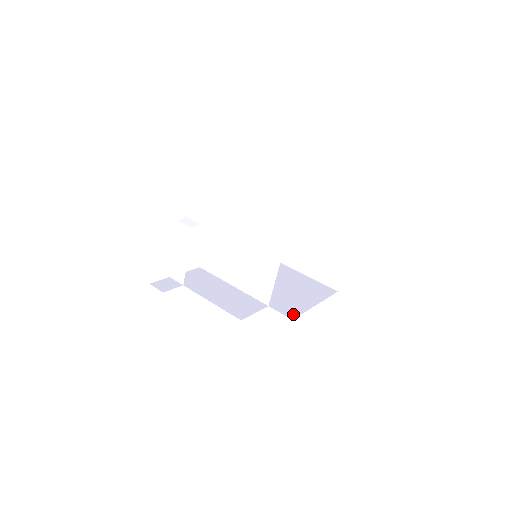
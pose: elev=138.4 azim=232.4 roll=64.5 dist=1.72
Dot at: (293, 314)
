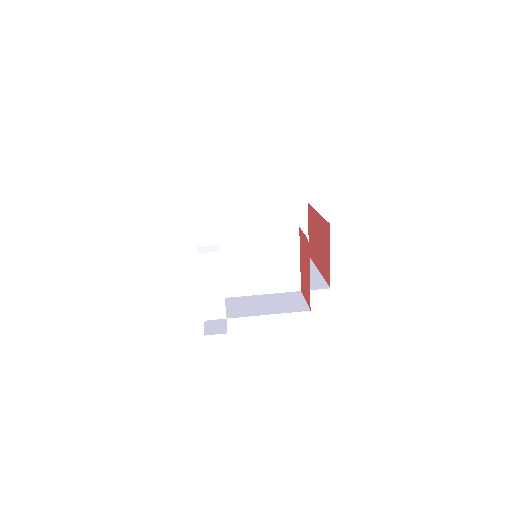
Dot at: (323, 285)
